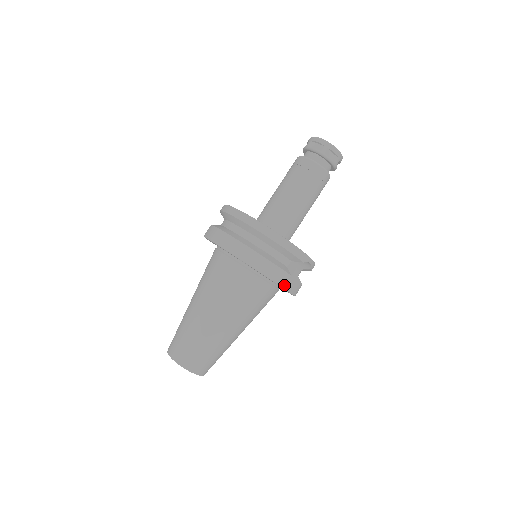
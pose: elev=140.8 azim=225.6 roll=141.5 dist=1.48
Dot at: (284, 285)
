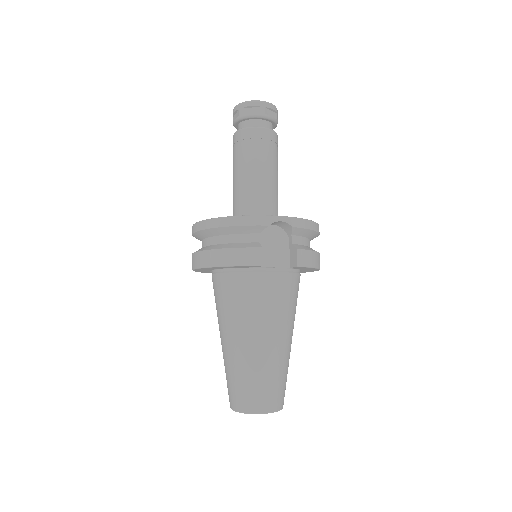
Dot at: (262, 262)
